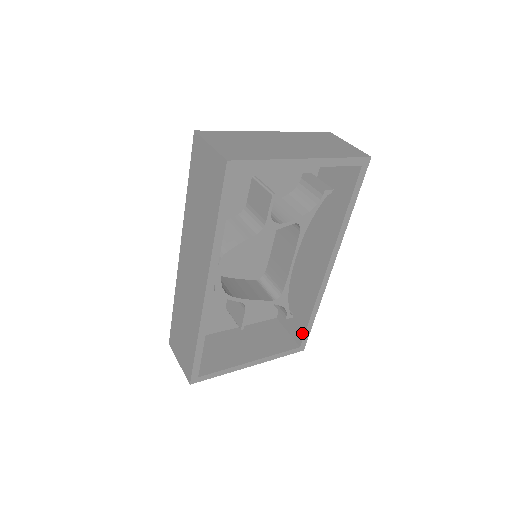
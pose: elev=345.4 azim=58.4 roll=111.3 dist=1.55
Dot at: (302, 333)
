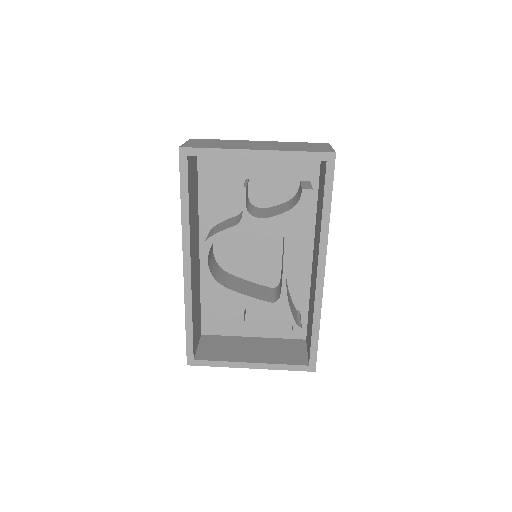
Dot at: (310, 349)
